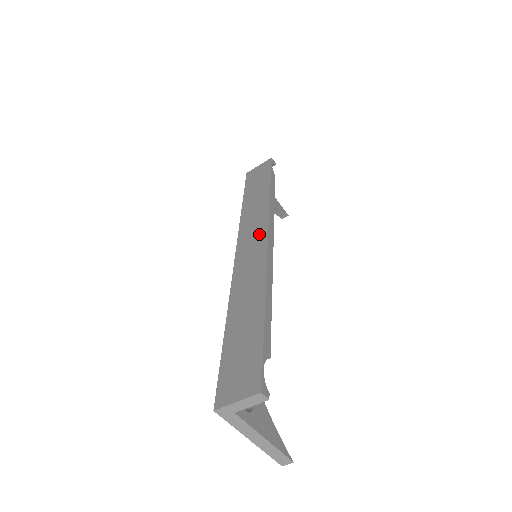
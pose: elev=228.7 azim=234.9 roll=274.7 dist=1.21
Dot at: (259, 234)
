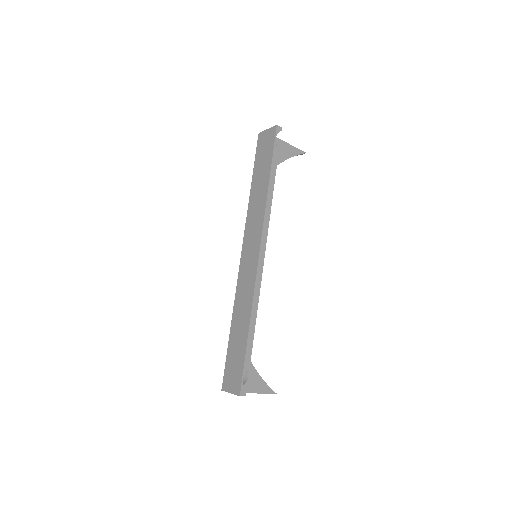
Dot at: (255, 244)
